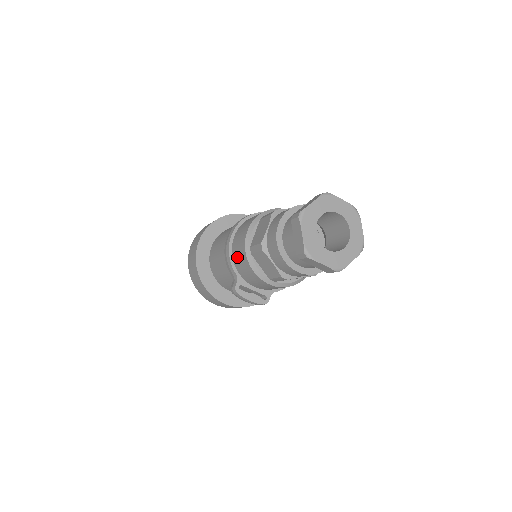
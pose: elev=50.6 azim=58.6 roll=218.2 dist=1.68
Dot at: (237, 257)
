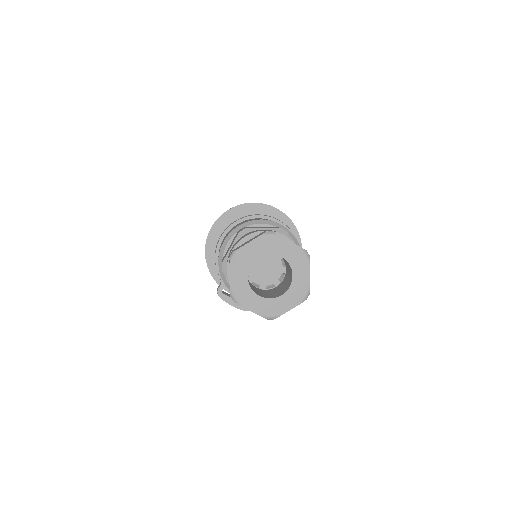
Dot at: occluded
